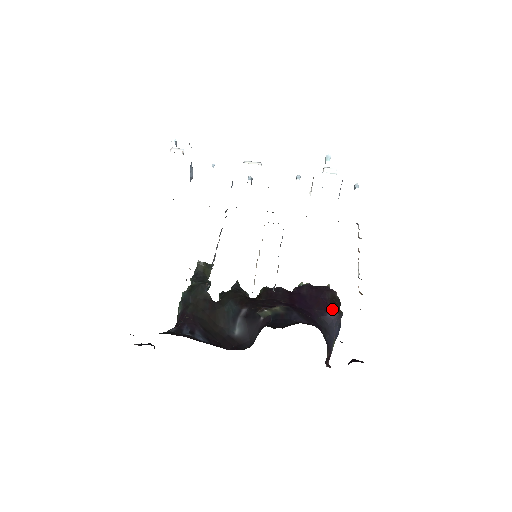
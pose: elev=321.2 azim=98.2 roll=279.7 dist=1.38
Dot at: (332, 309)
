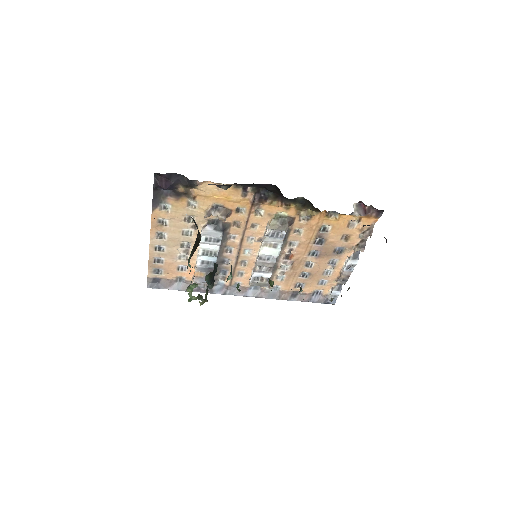
Dot at: occluded
